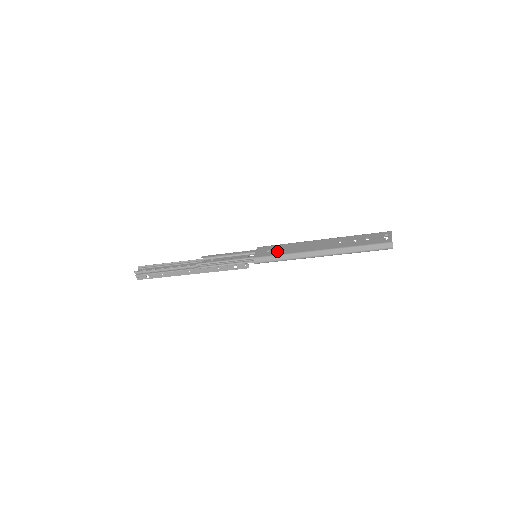
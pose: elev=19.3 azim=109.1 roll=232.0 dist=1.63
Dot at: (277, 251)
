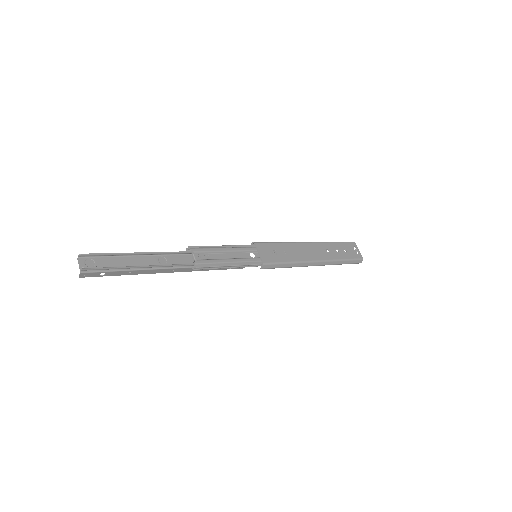
Dot at: (282, 255)
